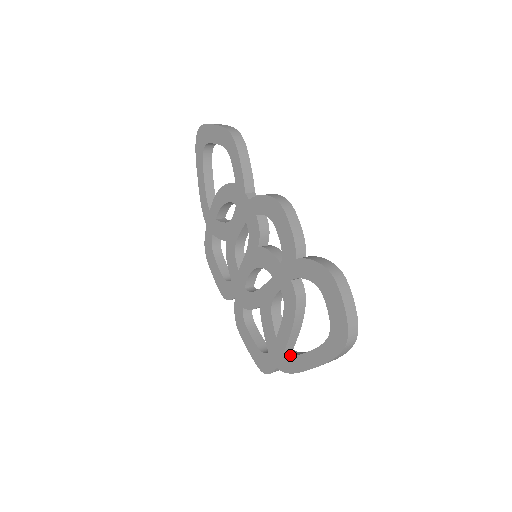
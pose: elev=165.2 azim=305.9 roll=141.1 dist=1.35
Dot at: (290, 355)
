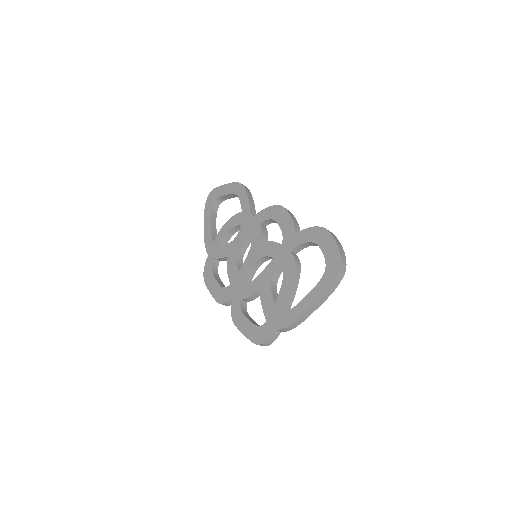
Dot at: (289, 310)
